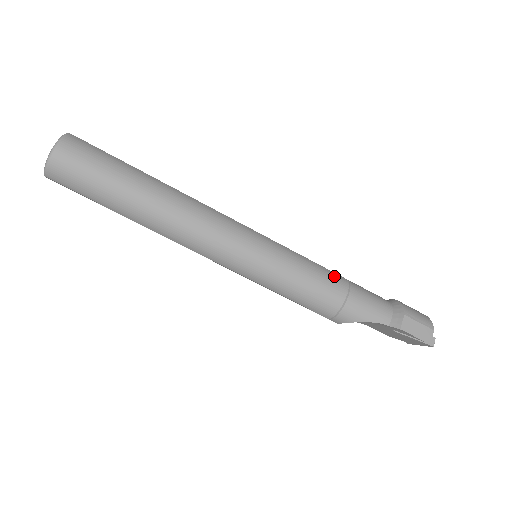
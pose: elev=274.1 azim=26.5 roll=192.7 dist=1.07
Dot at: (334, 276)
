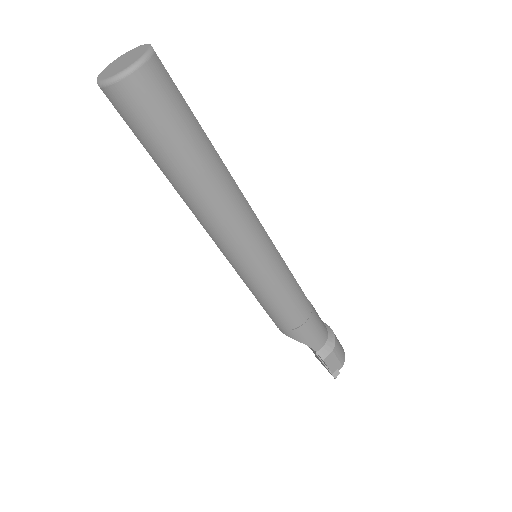
Dot at: (305, 302)
